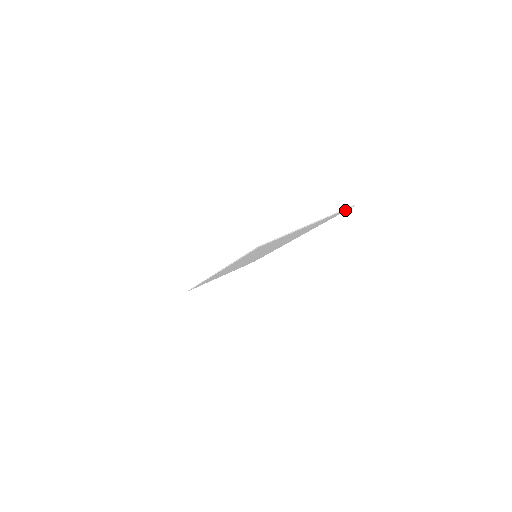
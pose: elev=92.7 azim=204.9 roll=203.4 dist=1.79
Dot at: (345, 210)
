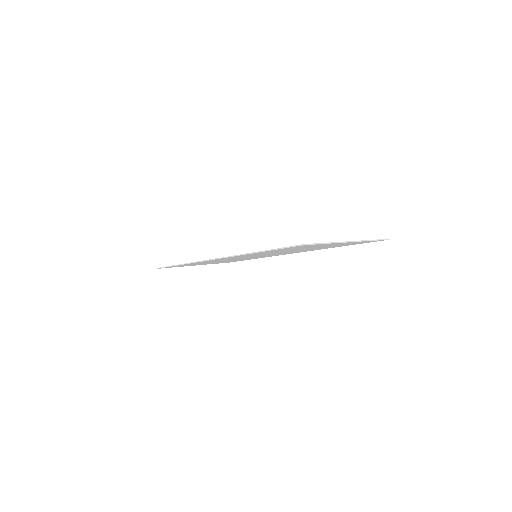
Dot at: occluded
